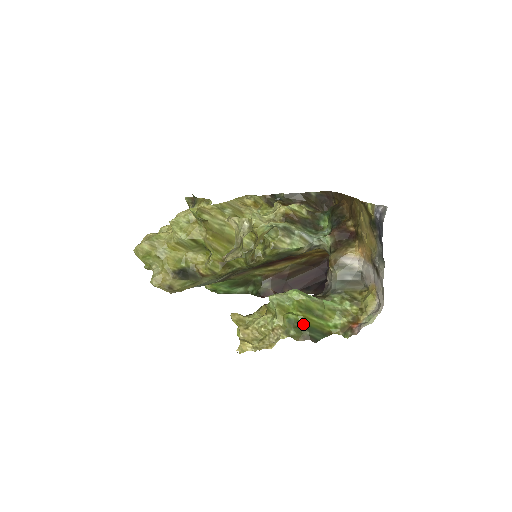
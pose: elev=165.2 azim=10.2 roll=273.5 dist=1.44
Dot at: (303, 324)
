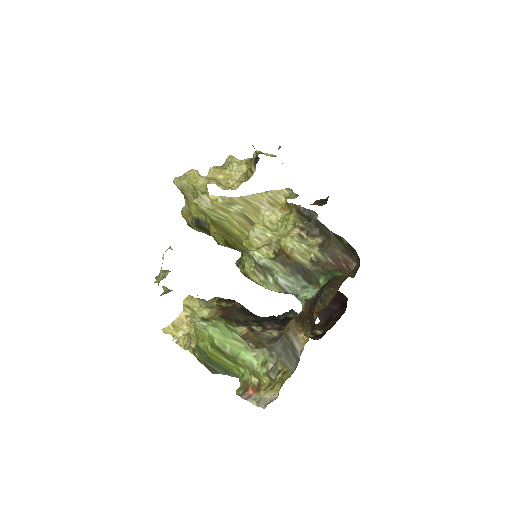
Dot at: (209, 356)
